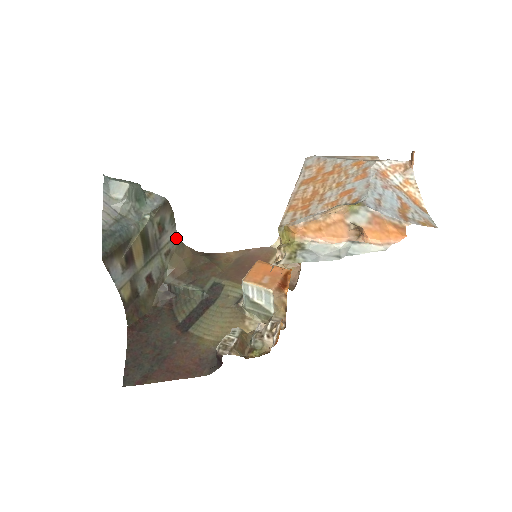
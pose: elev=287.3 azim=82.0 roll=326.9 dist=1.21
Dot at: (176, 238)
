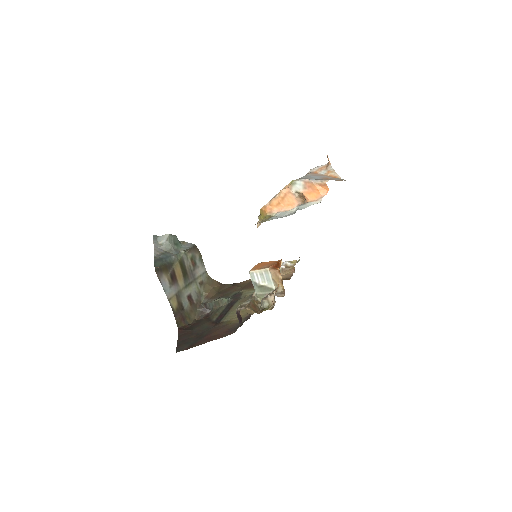
Dot at: (206, 274)
